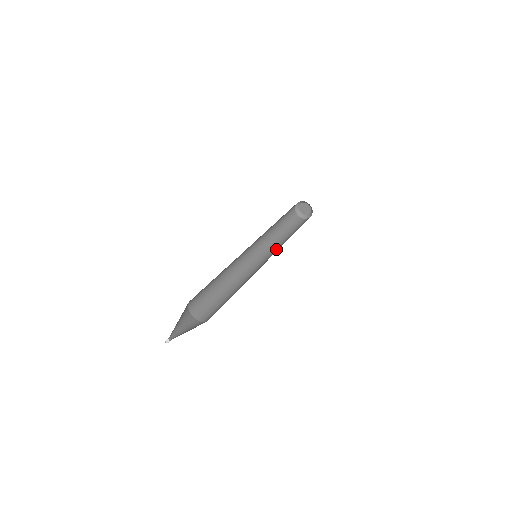
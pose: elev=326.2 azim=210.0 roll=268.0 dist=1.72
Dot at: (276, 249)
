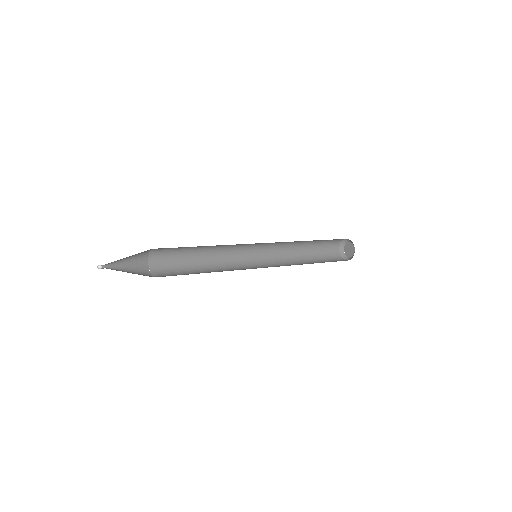
Dot at: (285, 264)
